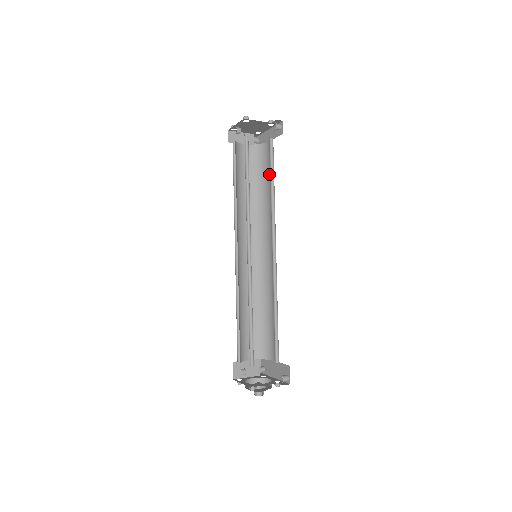
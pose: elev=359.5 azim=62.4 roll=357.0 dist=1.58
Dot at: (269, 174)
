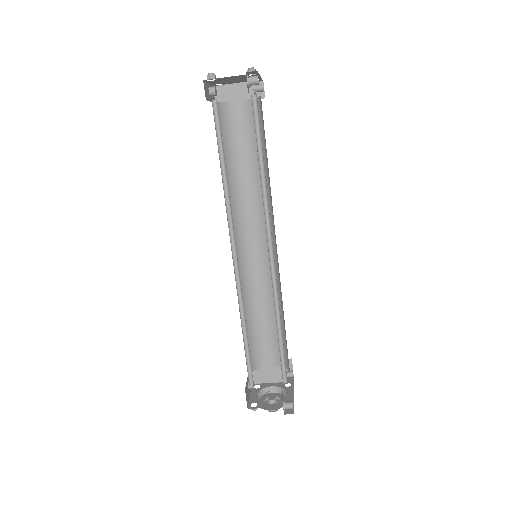
Dot at: occluded
